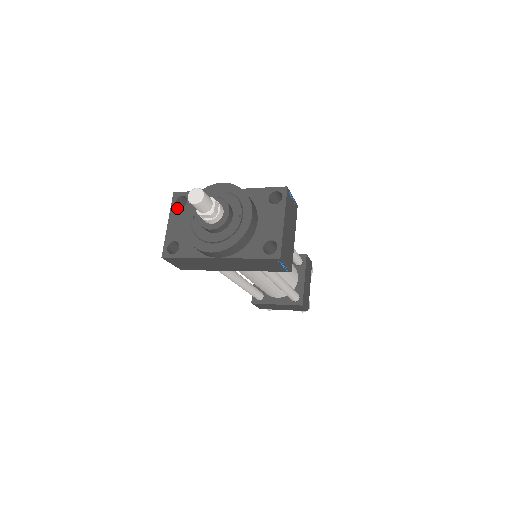
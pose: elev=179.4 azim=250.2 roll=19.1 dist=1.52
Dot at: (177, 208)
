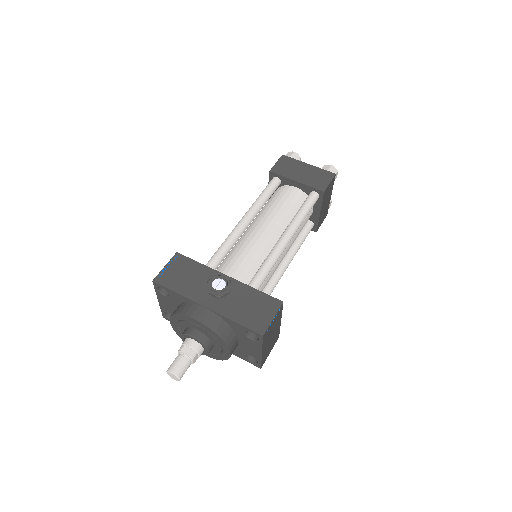
Dot at: (161, 294)
